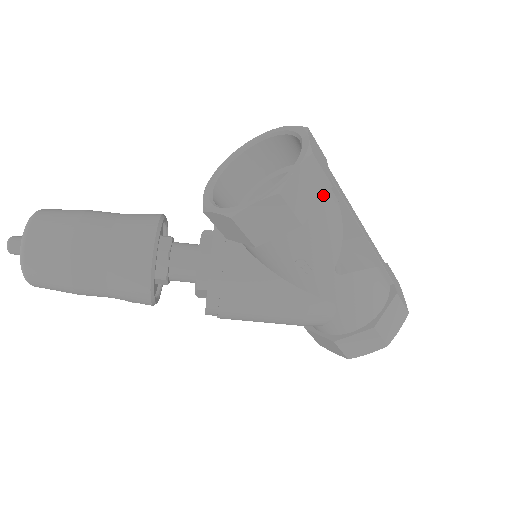
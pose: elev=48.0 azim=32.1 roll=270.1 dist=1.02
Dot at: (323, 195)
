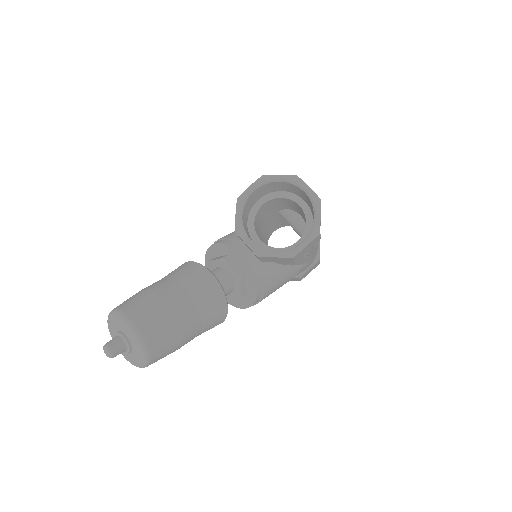
Dot at: occluded
